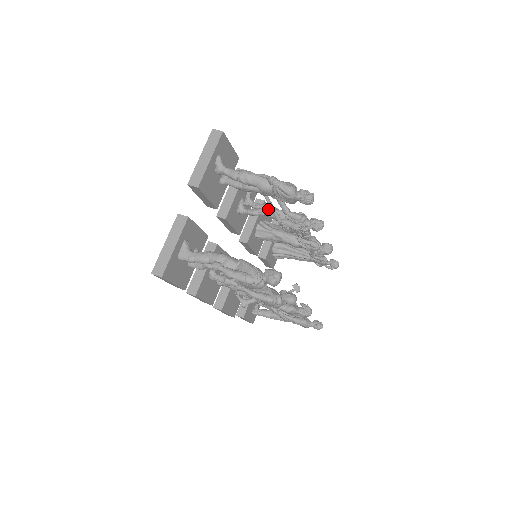
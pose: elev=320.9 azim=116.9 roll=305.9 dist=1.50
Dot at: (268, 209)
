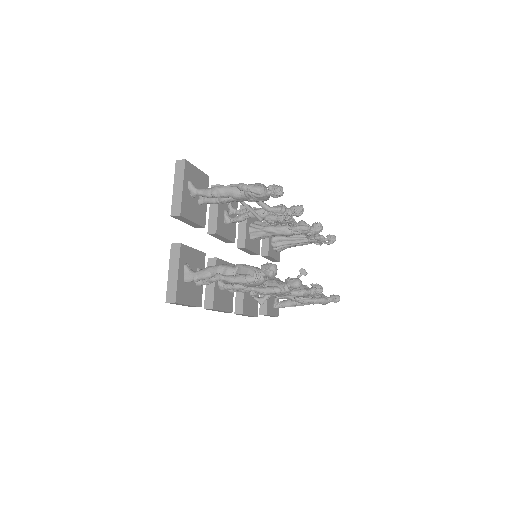
Dot at: (250, 212)
